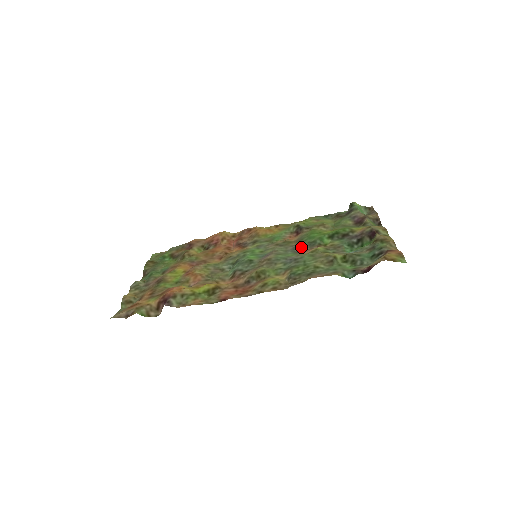
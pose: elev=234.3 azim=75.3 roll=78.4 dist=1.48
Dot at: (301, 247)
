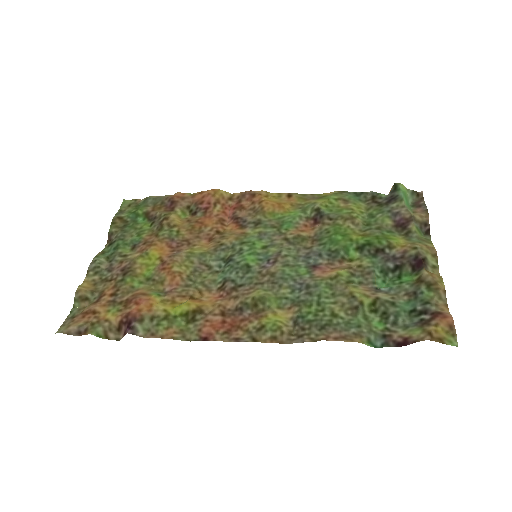
Dot at: (318, 257)
